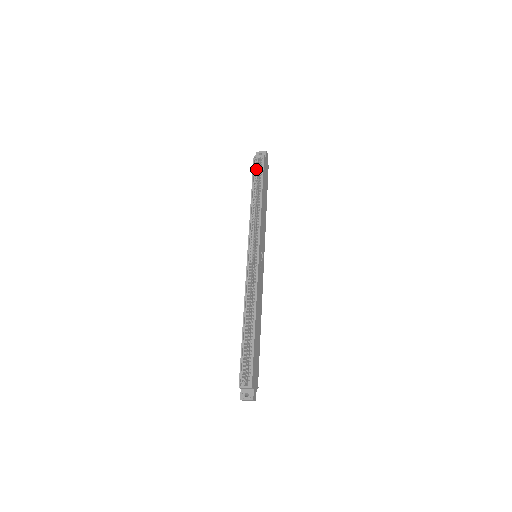
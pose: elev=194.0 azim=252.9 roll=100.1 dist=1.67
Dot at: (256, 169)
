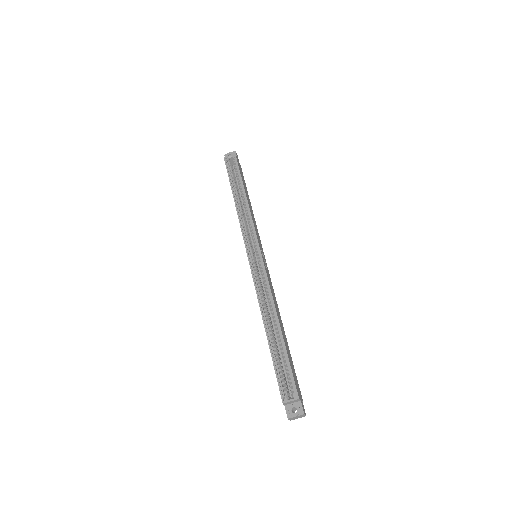
Dot at: (230, 169)
